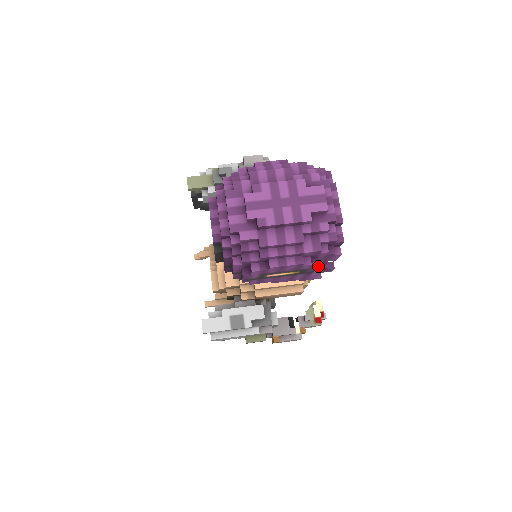
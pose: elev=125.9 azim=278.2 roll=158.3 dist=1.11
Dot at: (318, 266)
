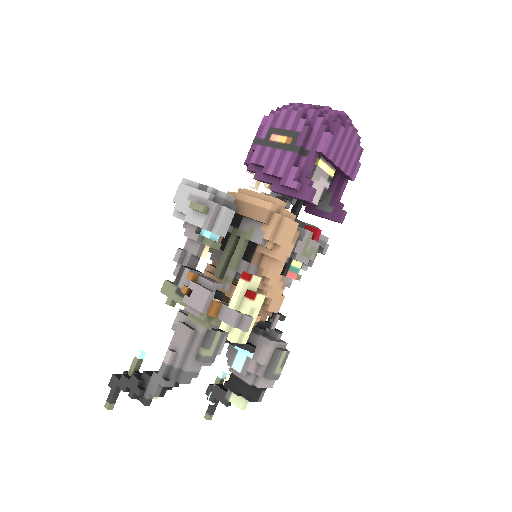
Dot at: (305, 166)
